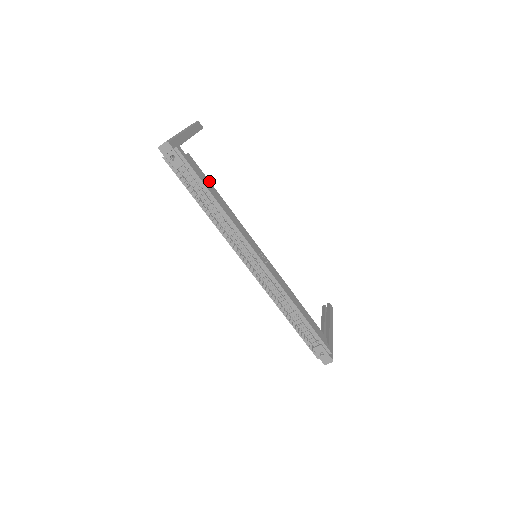
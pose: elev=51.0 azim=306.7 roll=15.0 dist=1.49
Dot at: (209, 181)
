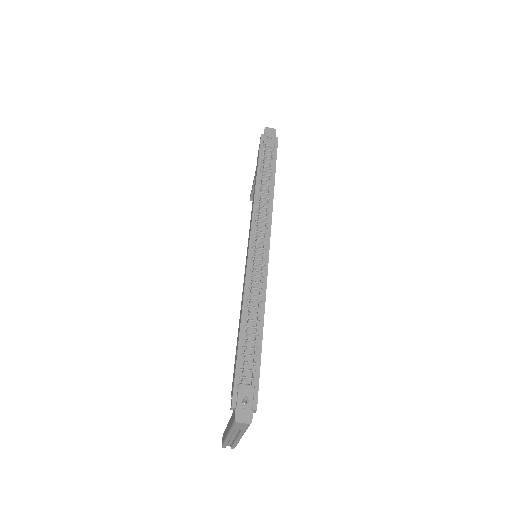
Dot at: occluded
